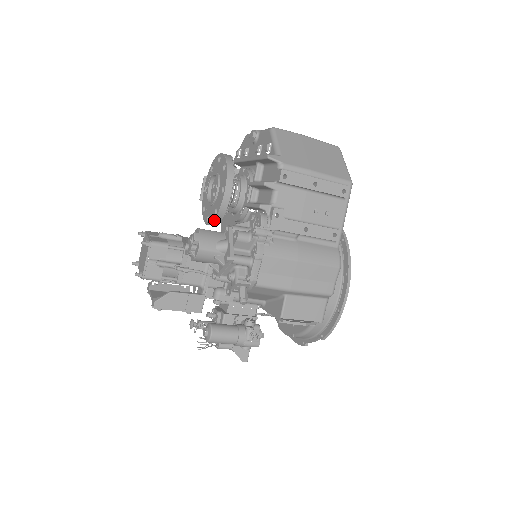
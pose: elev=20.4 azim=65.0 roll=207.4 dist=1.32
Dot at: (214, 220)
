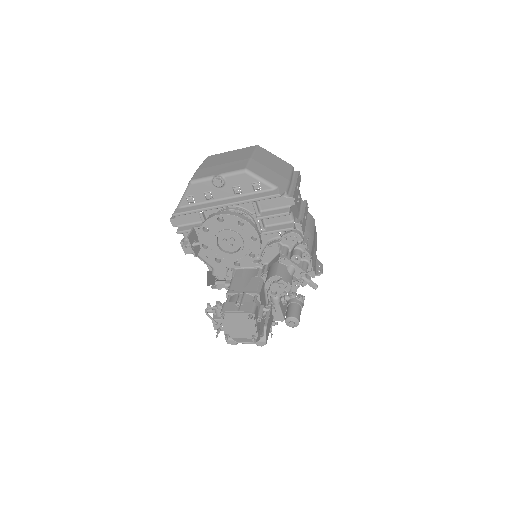
Dot at: occluded
